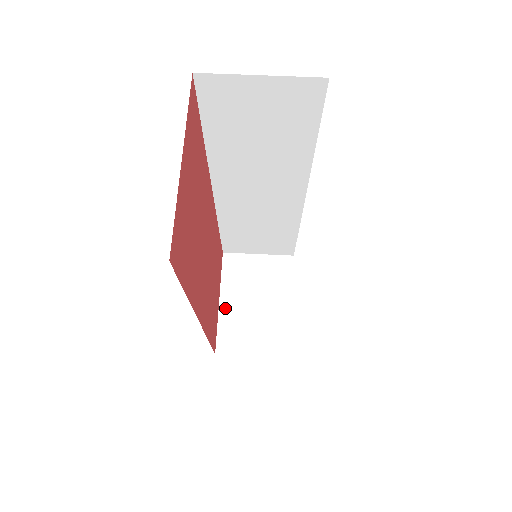
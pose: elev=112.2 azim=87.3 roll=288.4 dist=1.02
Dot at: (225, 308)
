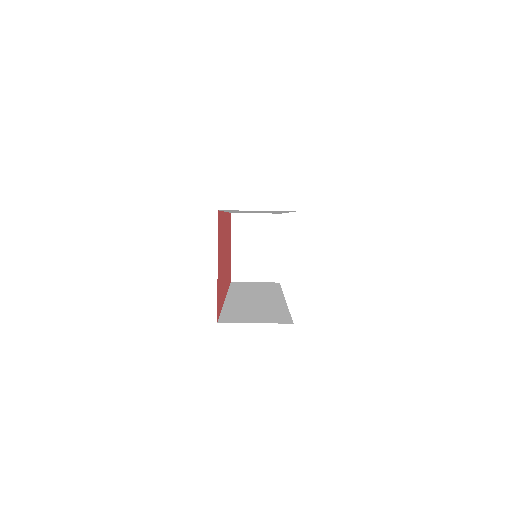
Dot at: (235, 252)
